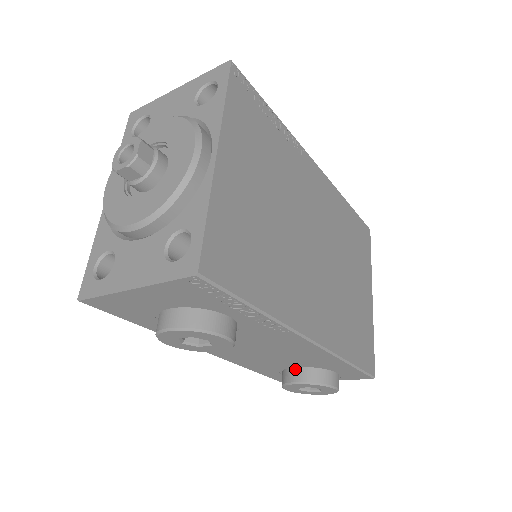
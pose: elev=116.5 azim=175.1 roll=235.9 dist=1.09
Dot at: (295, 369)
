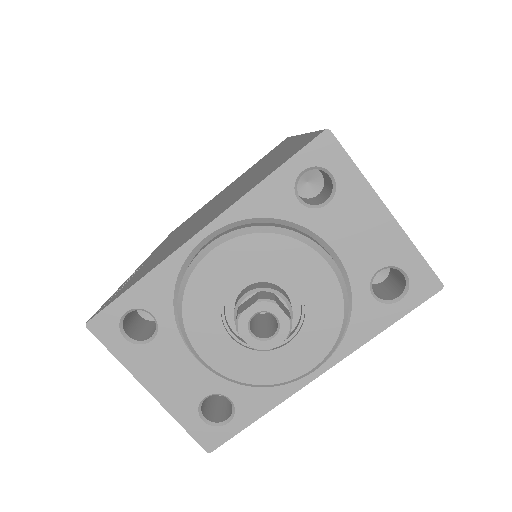
Dot at: occluded
